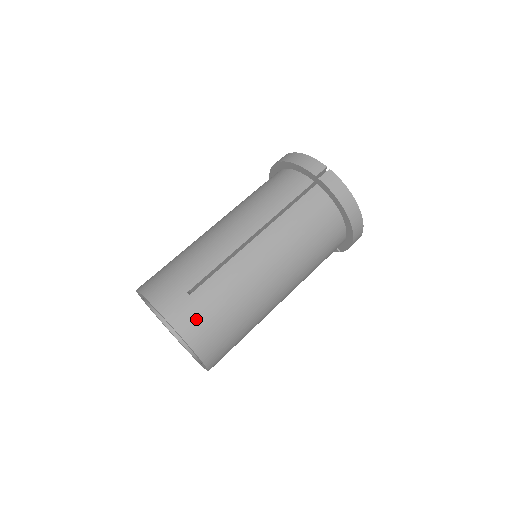
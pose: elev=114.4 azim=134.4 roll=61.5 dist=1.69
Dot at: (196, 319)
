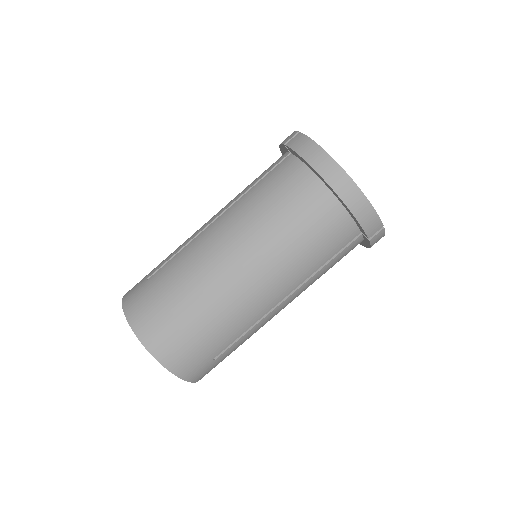
Dot at: occluded
